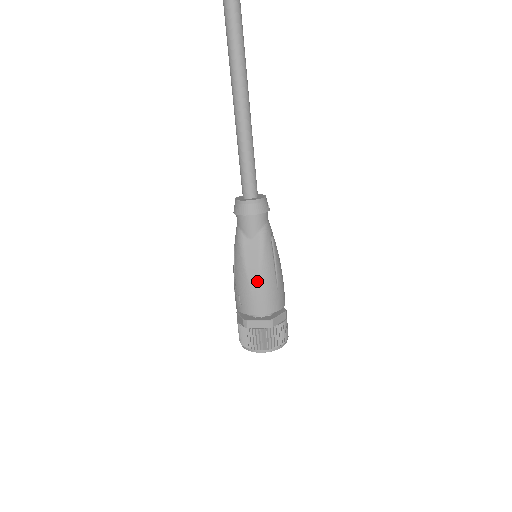
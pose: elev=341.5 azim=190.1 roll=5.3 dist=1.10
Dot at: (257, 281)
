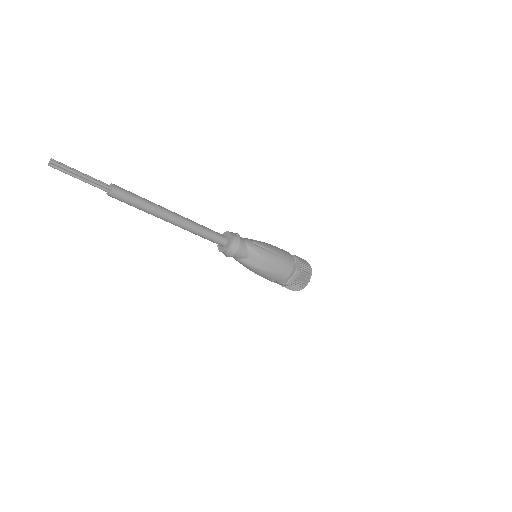
Dot at: (272, 268)
